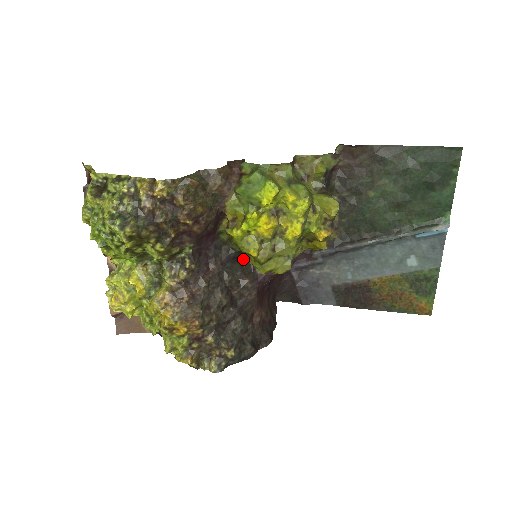
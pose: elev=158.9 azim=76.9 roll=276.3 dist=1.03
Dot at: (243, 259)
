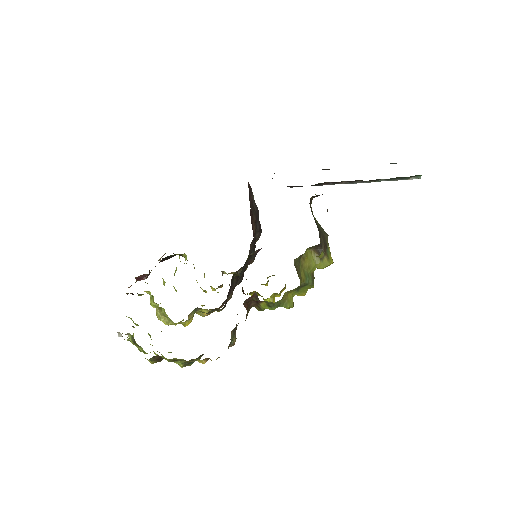
Dot at: occluded
